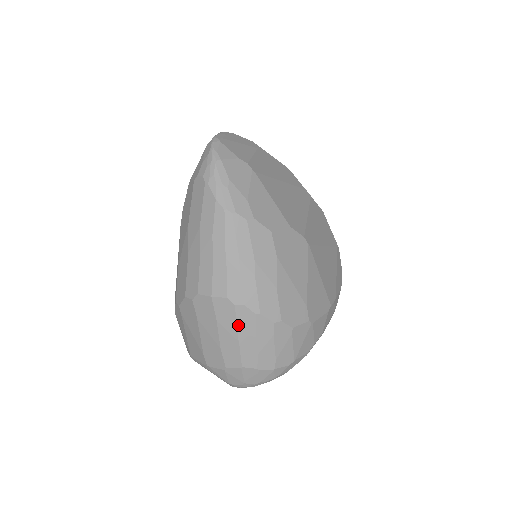
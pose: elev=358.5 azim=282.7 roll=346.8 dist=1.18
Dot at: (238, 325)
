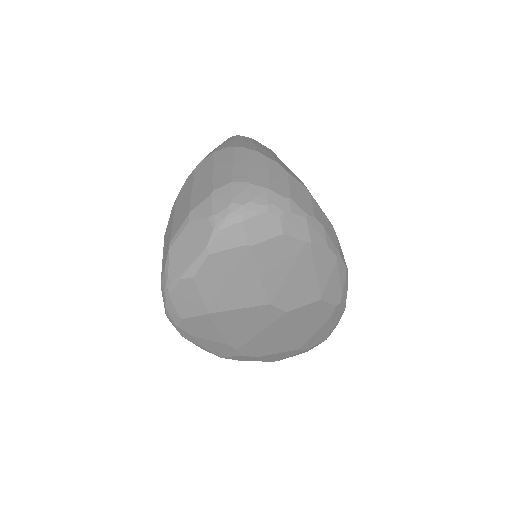
Dot at: (234, 157)
